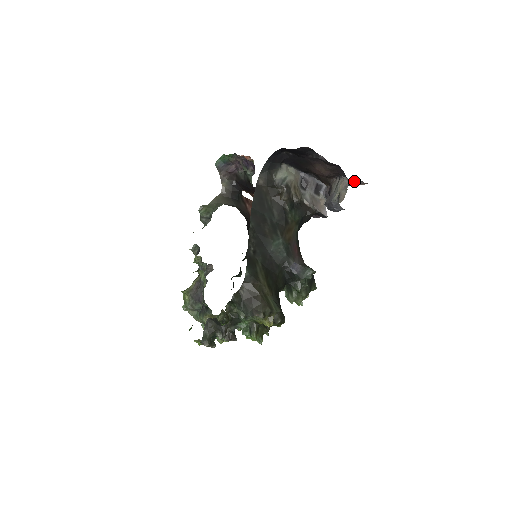
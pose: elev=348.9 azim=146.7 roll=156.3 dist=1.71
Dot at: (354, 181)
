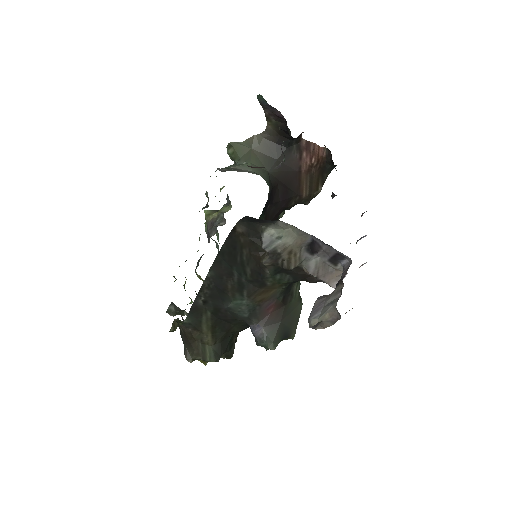
Dot at: occluded
